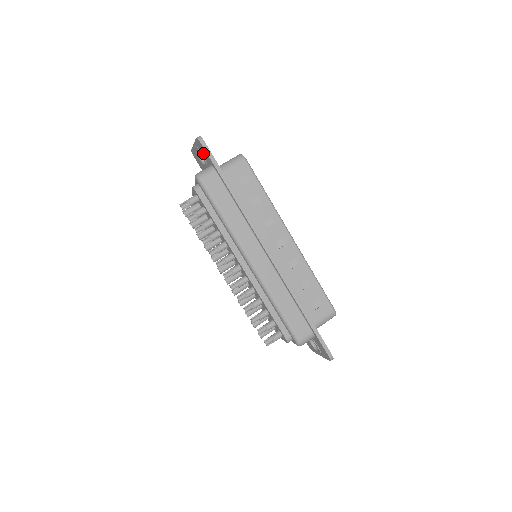
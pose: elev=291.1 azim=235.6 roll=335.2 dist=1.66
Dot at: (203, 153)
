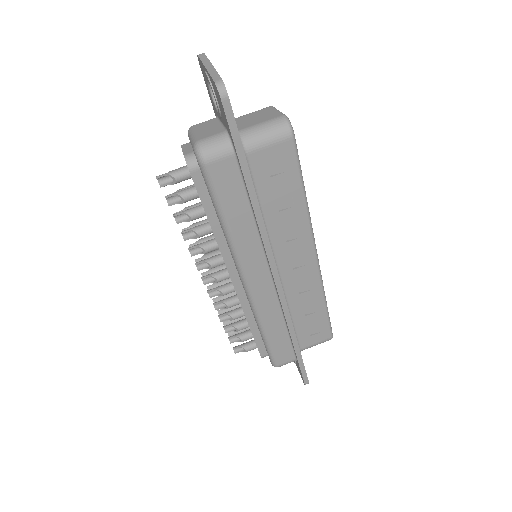
Dot at: (220, 106)
